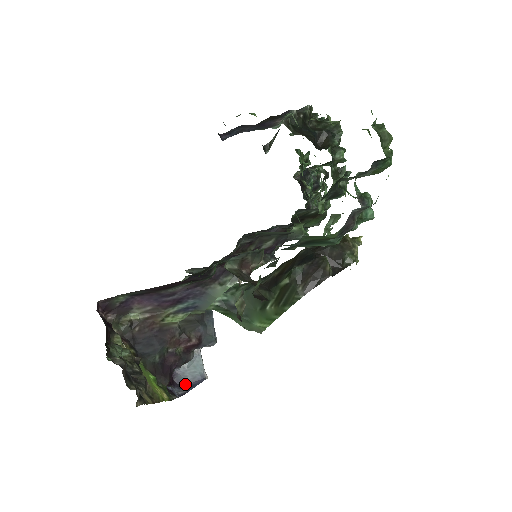
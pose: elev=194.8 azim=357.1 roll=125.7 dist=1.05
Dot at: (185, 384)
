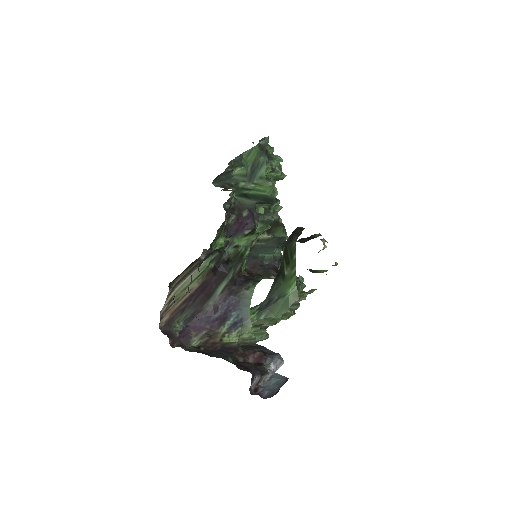
Dot at: (275, 393)
